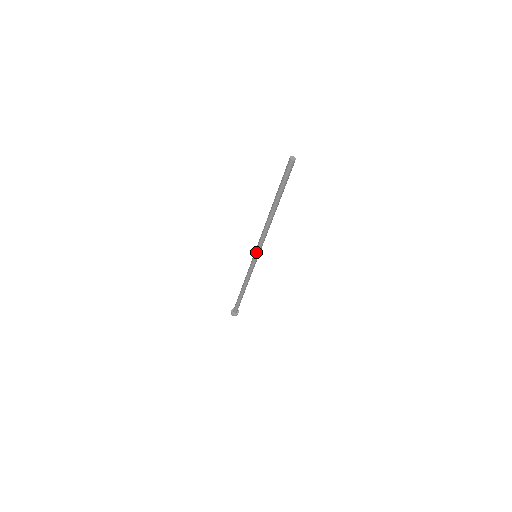
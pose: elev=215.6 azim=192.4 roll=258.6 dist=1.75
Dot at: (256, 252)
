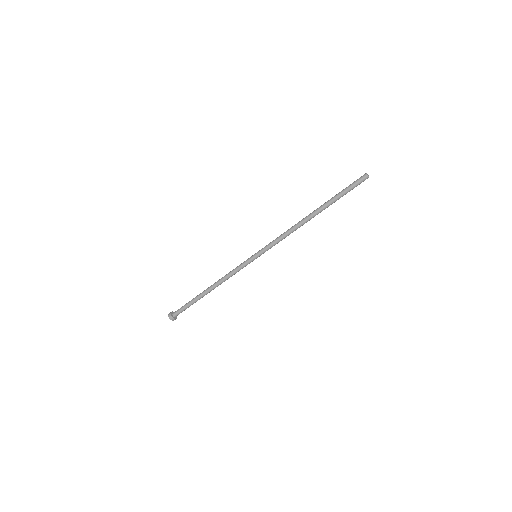
Dot at: (261, 250)
